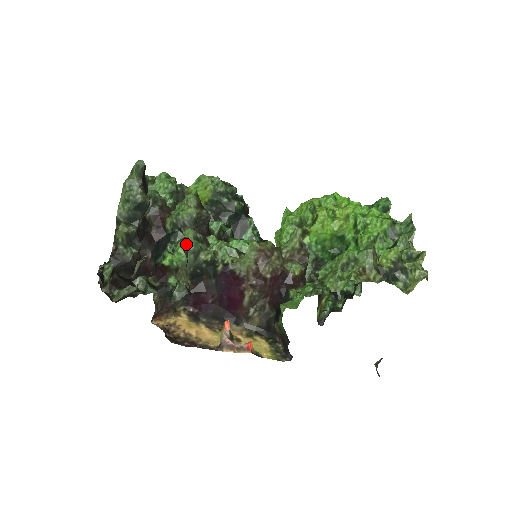
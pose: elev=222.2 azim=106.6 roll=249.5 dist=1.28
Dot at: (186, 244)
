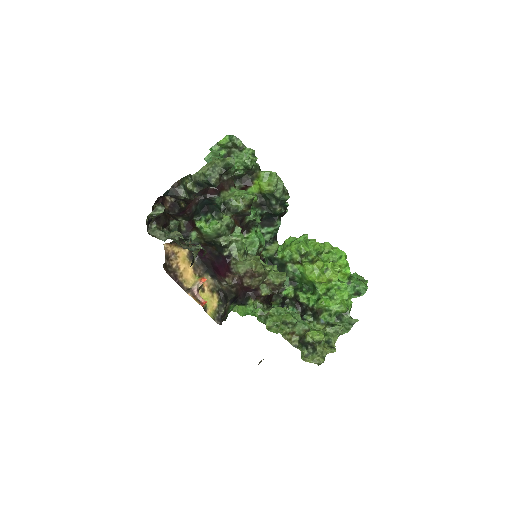
Dot at: (218, 227)
